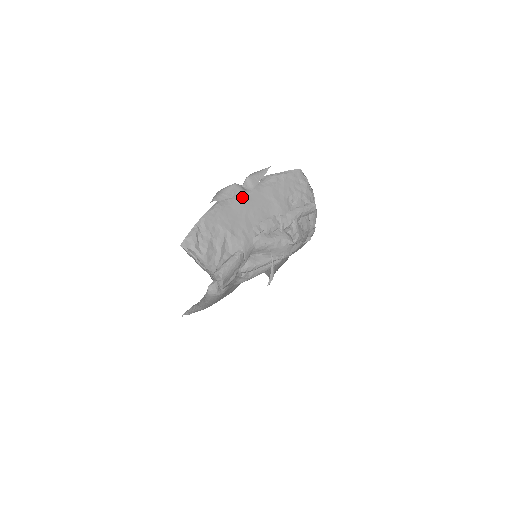
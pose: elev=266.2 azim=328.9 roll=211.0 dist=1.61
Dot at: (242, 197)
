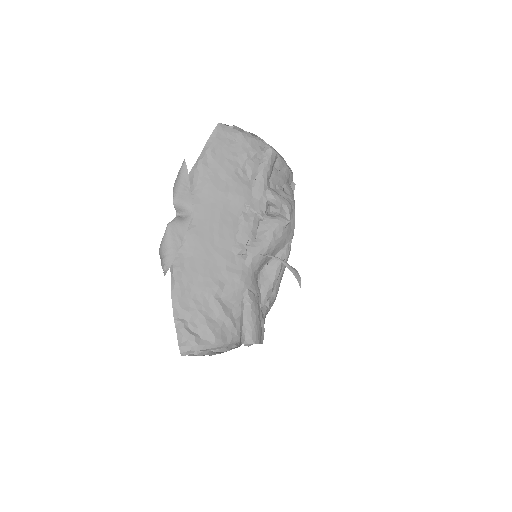
Dot at: (190, 231)
